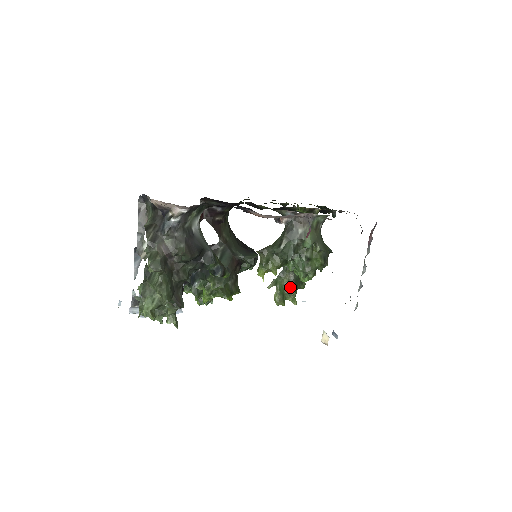
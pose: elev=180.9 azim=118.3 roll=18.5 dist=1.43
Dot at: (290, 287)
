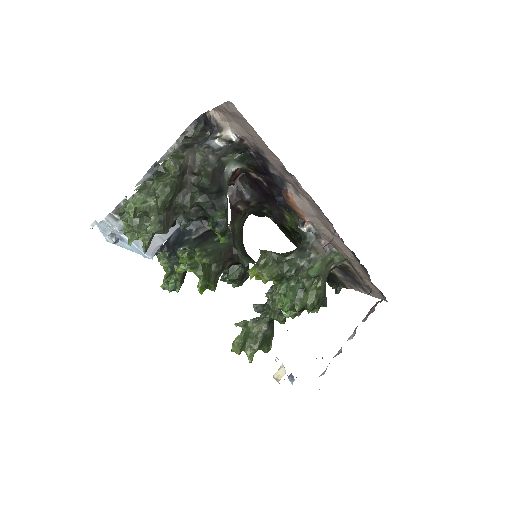
Dot at: (256, 339)
